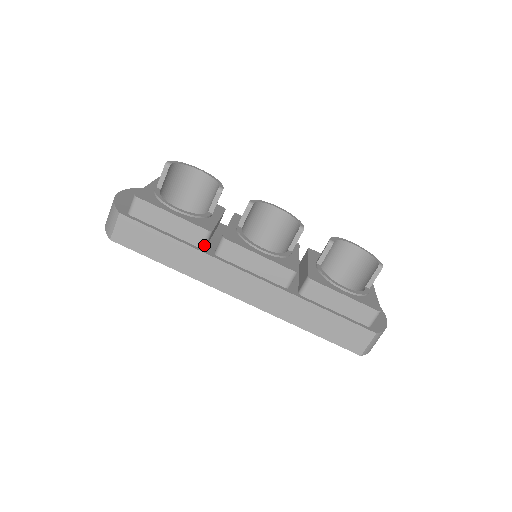
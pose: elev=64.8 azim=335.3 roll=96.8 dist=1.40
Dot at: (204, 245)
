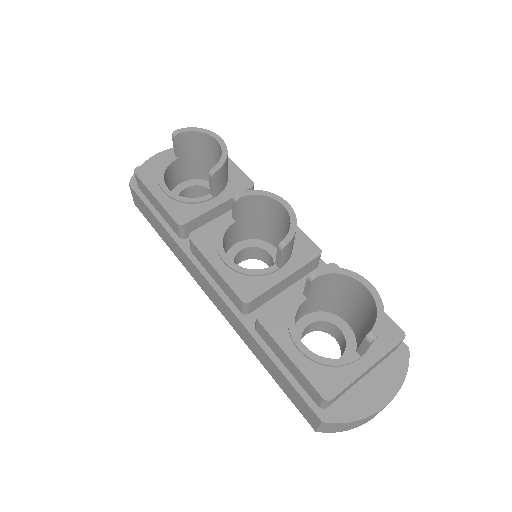
Dot at: (182, 236)
